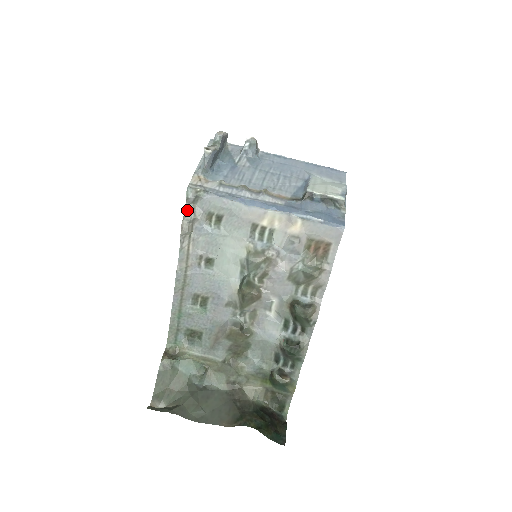
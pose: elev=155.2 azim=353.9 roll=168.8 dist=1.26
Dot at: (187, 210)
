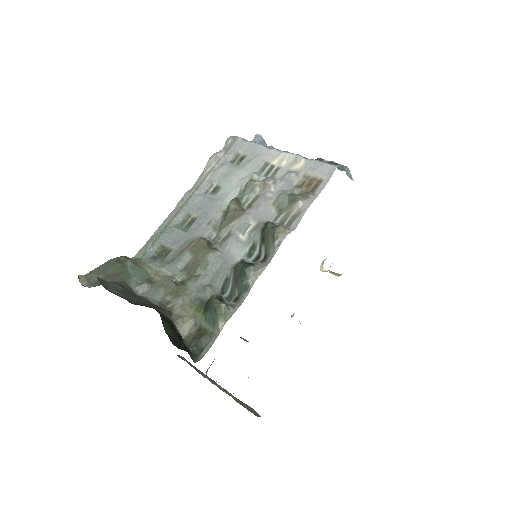
Dot at: (222, 149)
